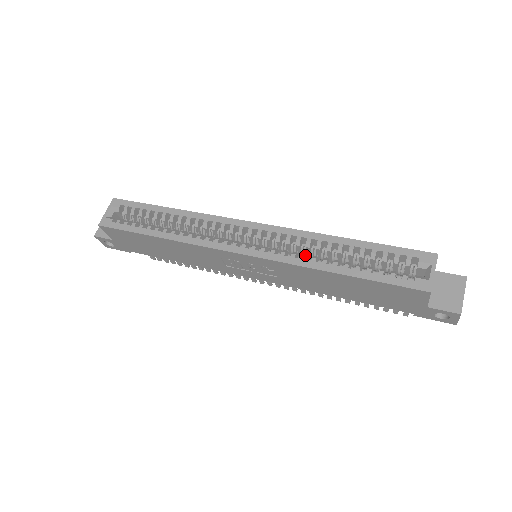
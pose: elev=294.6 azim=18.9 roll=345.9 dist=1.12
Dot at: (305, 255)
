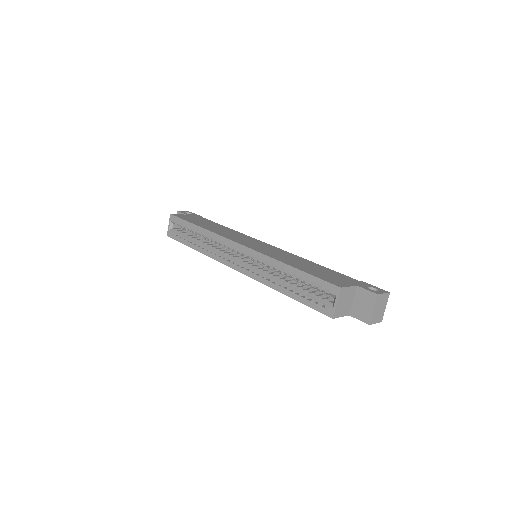
Dot at: (267, 275)
